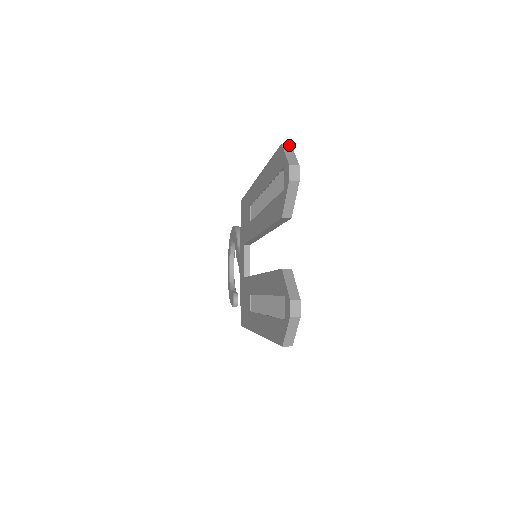
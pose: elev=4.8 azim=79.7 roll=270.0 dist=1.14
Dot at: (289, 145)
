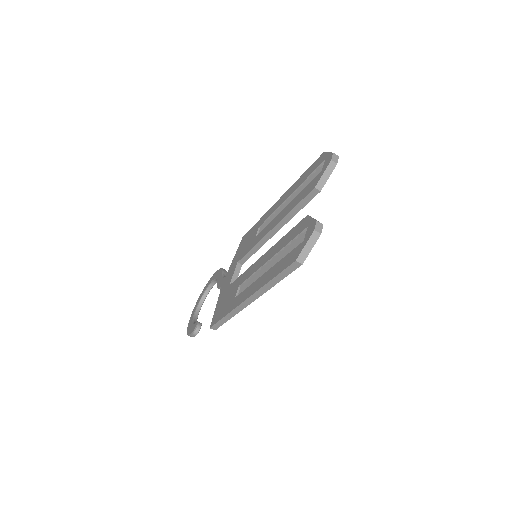
Dot at: occluded
